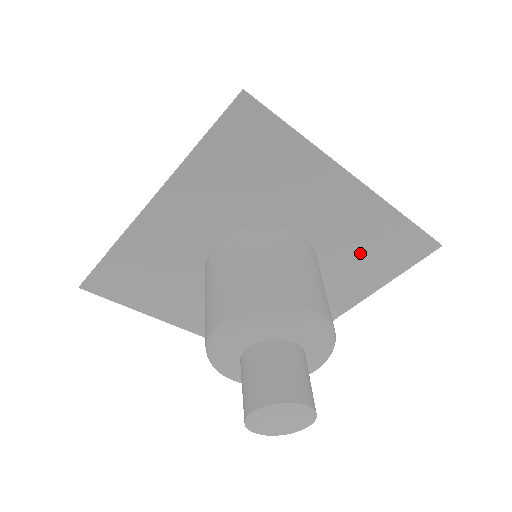
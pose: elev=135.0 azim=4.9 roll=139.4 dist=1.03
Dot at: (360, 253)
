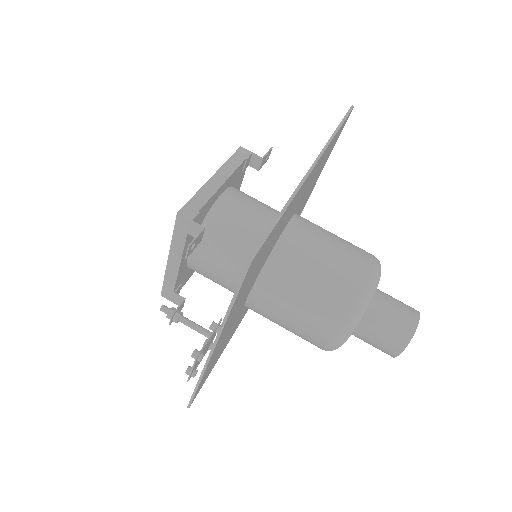
Dot at: (315, 176)
